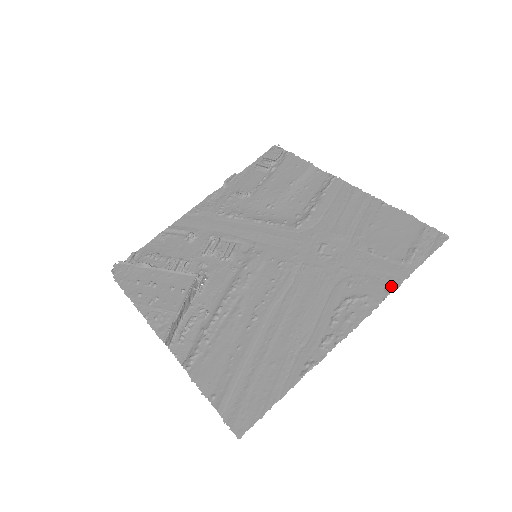
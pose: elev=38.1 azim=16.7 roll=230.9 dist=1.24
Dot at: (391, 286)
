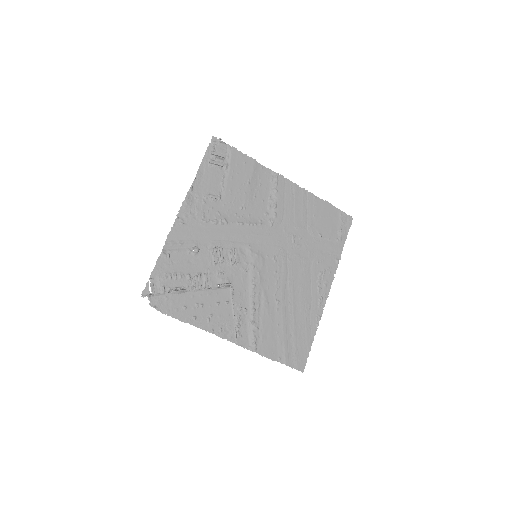
Dot at: (337, 258)
